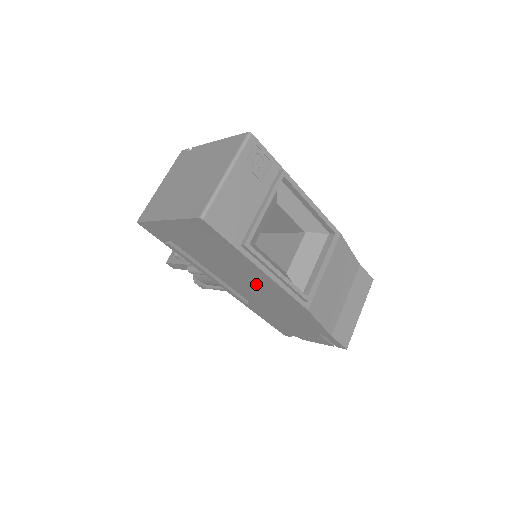
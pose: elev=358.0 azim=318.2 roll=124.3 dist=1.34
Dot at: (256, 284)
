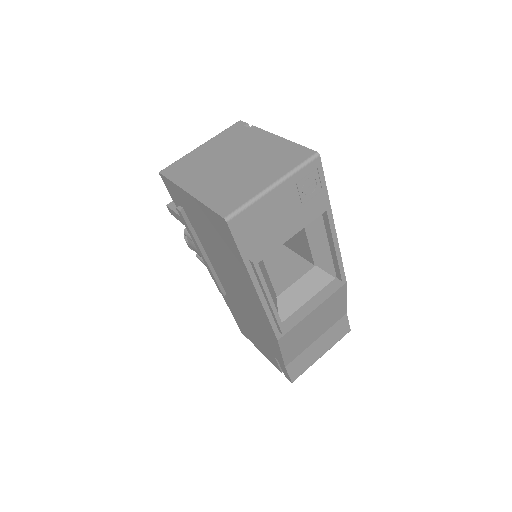
Dot at: (243, 292)
